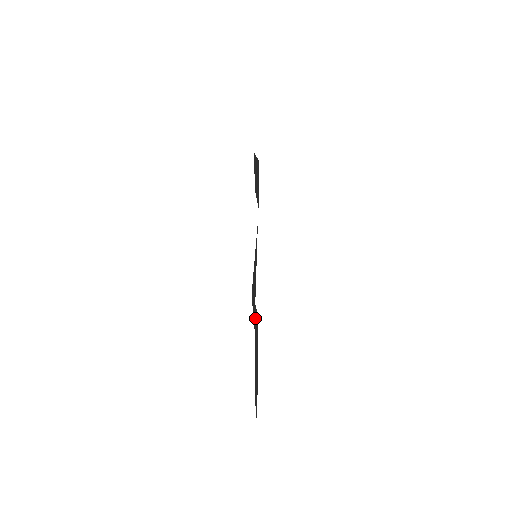
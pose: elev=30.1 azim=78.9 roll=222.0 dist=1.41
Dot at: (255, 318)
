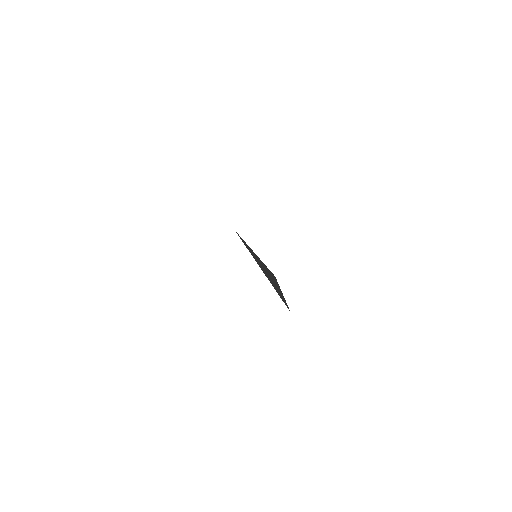
Dot at: occluded
